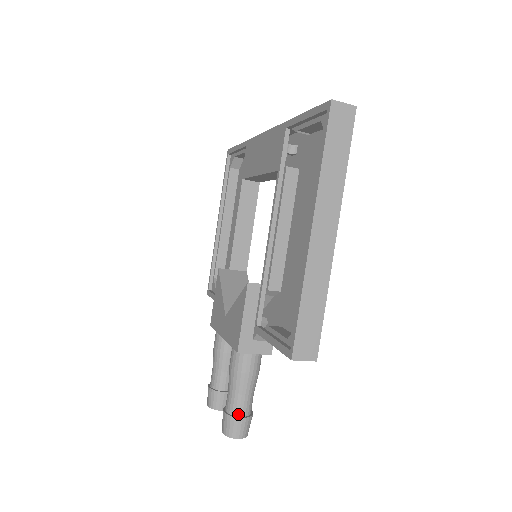
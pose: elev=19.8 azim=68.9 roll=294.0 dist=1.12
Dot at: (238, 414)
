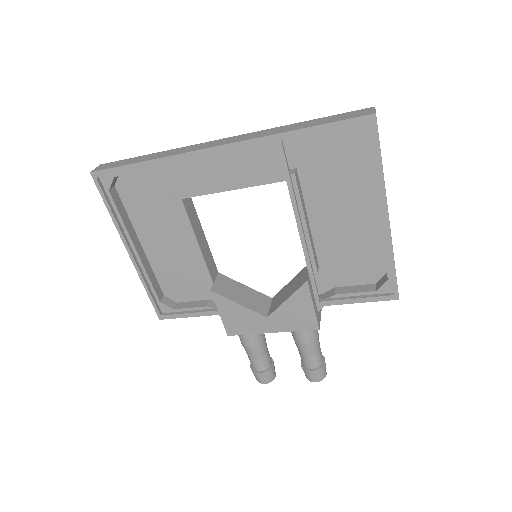
Dot at: (322, 362)
